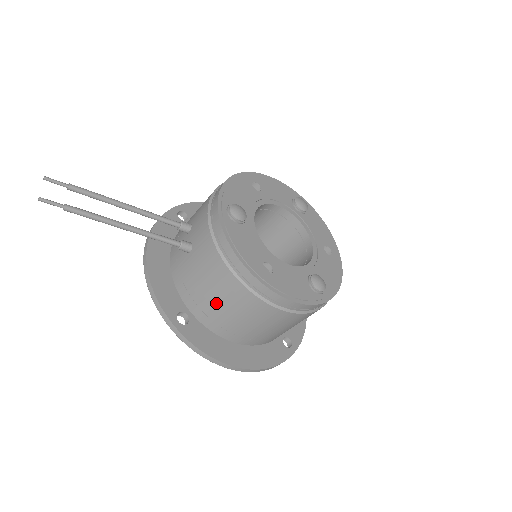
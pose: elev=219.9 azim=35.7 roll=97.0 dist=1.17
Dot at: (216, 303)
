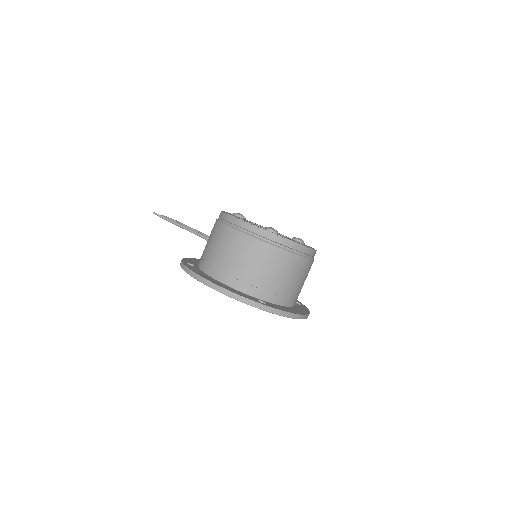
Dot at: (208, 246)
